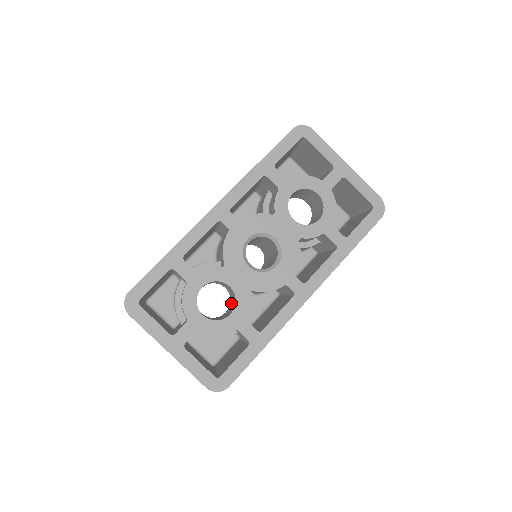
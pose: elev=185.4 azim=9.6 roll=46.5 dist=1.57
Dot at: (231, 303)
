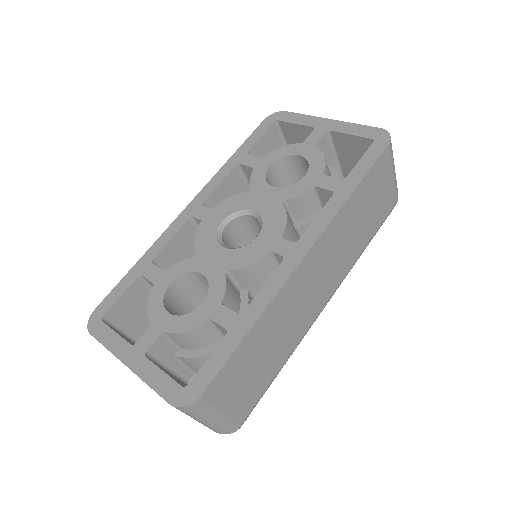
Dot at: occluded
